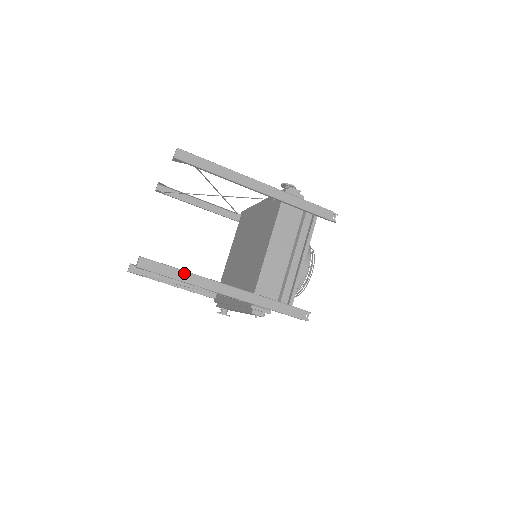
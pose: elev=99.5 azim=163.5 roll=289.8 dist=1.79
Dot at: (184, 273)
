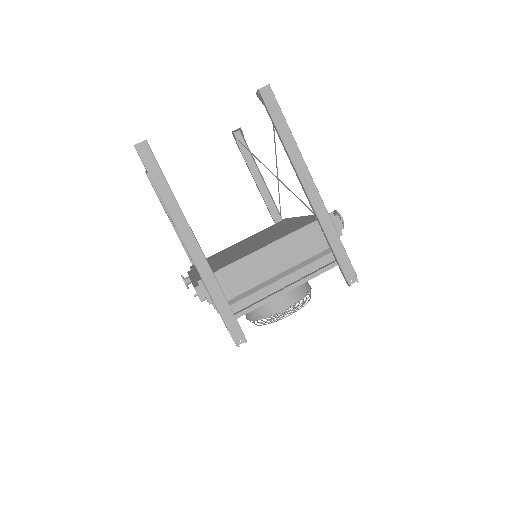
Dot at: (169, 192)
